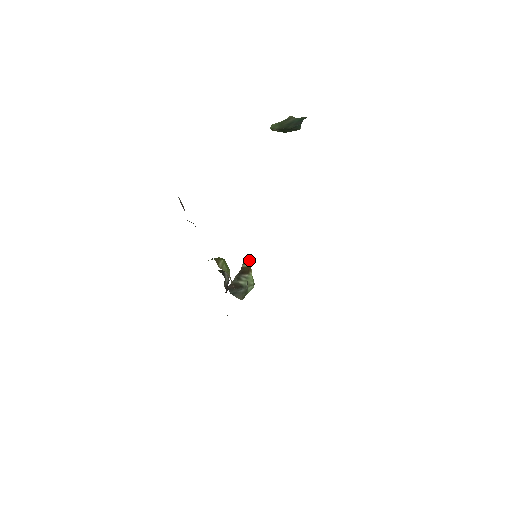
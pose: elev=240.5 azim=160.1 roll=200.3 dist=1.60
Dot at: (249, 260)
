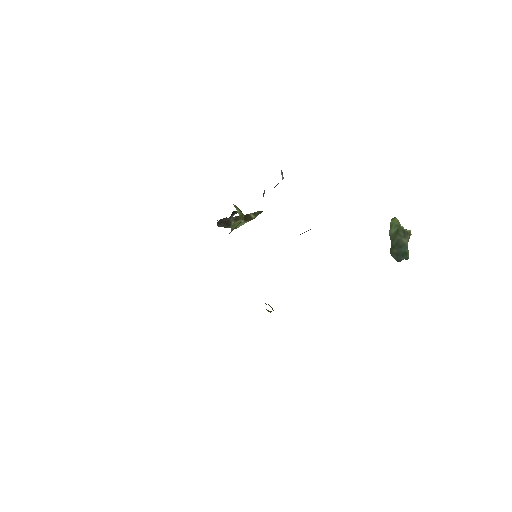
Dot at: occluded
